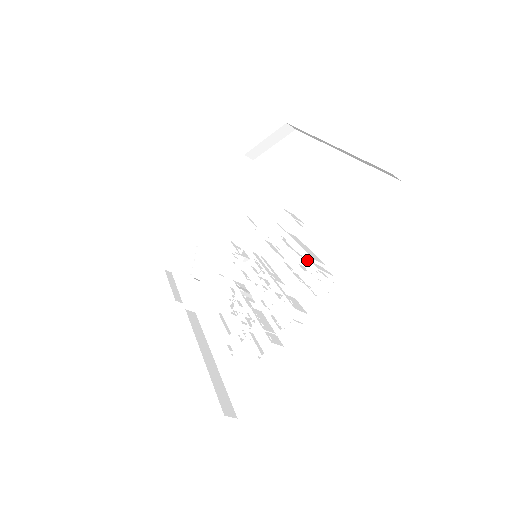
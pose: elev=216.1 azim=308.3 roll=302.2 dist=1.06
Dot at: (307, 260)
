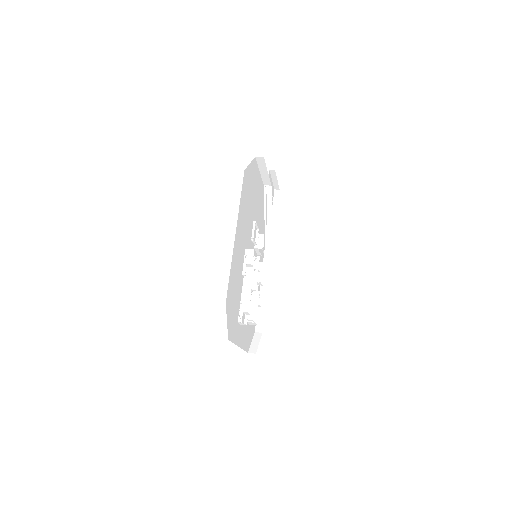
Dot at: (246, 295)
